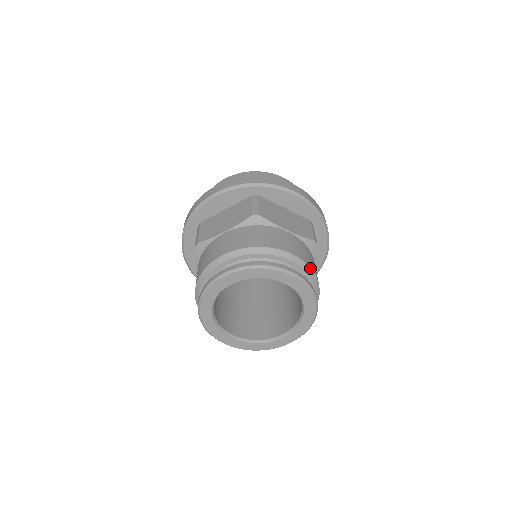
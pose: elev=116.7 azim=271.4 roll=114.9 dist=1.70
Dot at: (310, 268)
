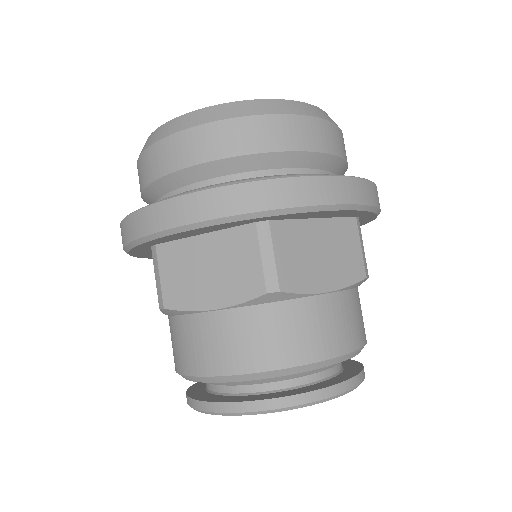
Dot at: (361, 348)
